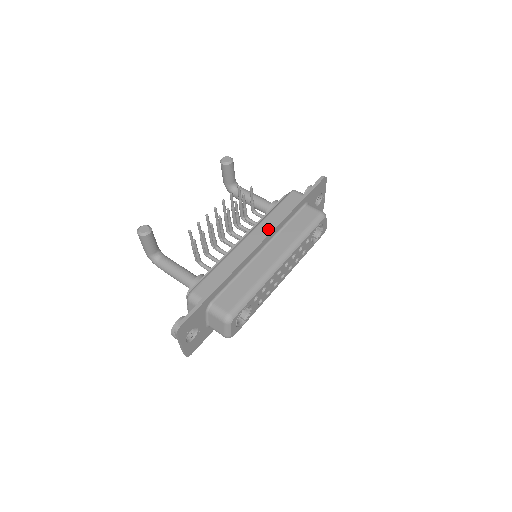
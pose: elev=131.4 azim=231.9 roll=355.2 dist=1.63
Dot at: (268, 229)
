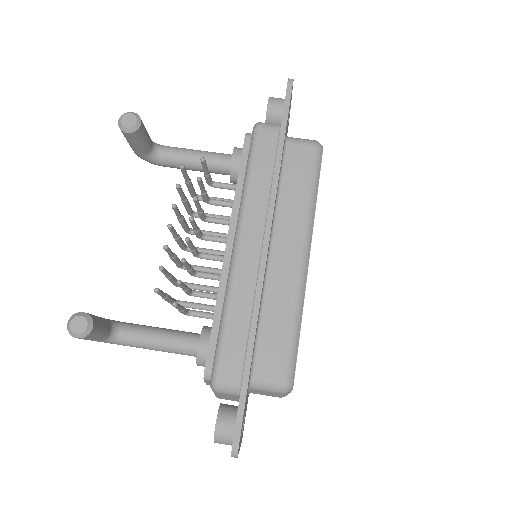
Dot at: (261, 215)
